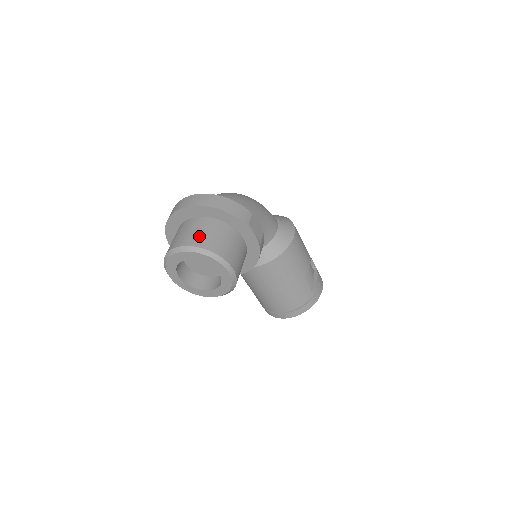
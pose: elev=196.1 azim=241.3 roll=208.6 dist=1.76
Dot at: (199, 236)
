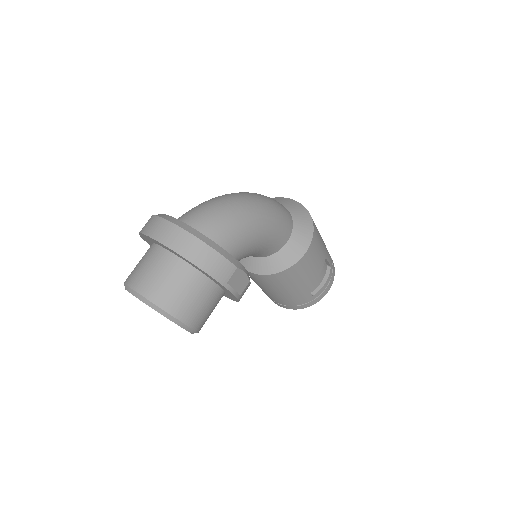
Dot at: (161, 287)
